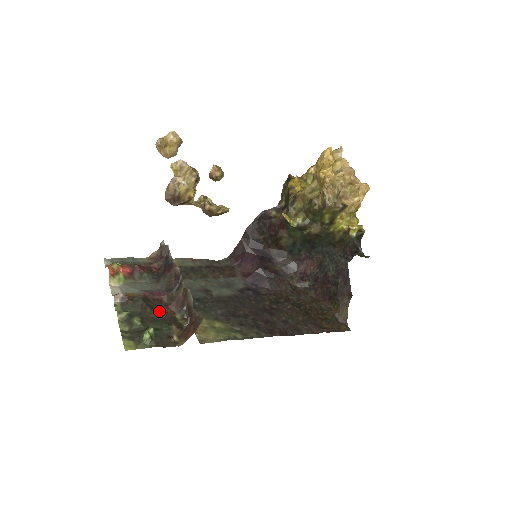
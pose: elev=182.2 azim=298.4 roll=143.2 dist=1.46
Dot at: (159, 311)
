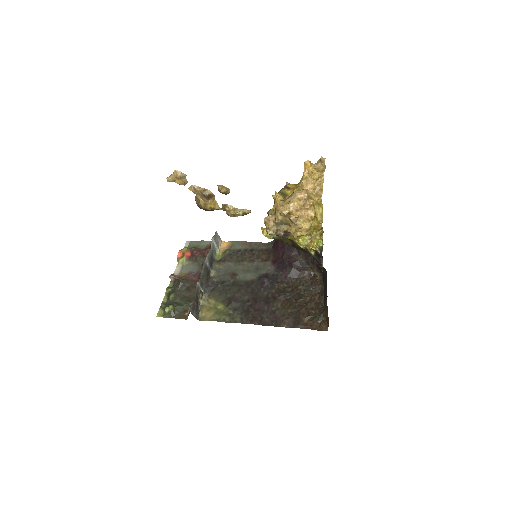
Dot at: (190, 290)
